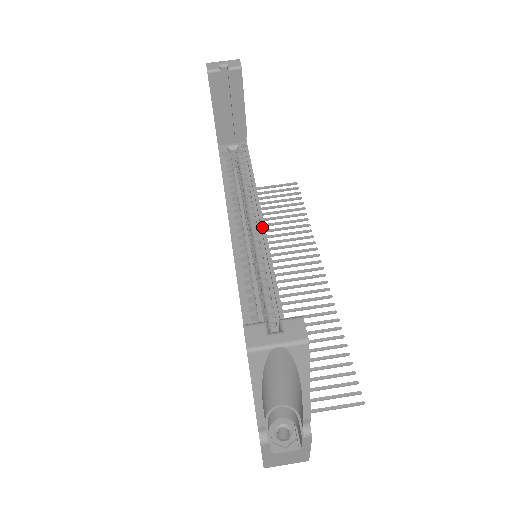
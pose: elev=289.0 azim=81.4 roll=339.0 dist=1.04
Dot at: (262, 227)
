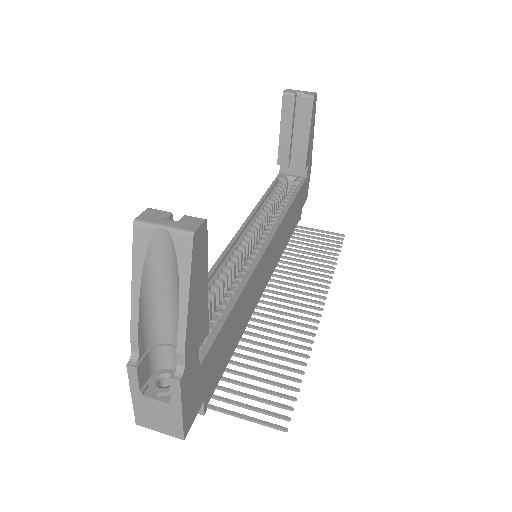
Dot at: (273, 231)
